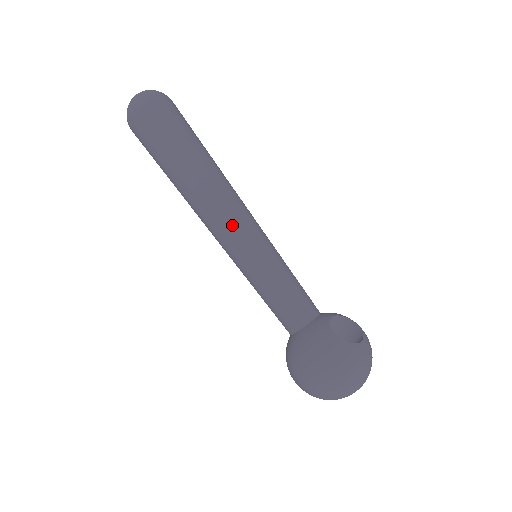
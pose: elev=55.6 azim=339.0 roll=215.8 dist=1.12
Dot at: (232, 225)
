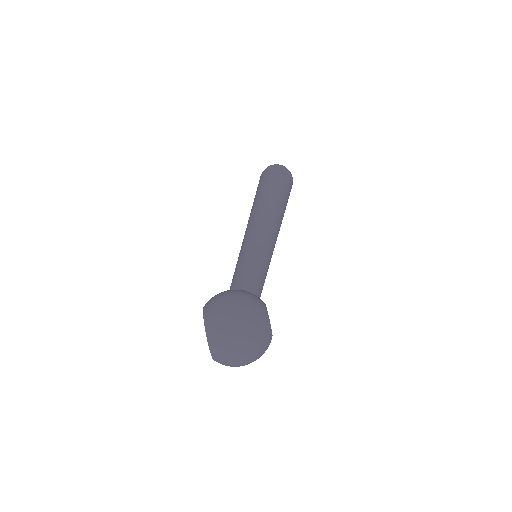
Dot at: (268, 229)
